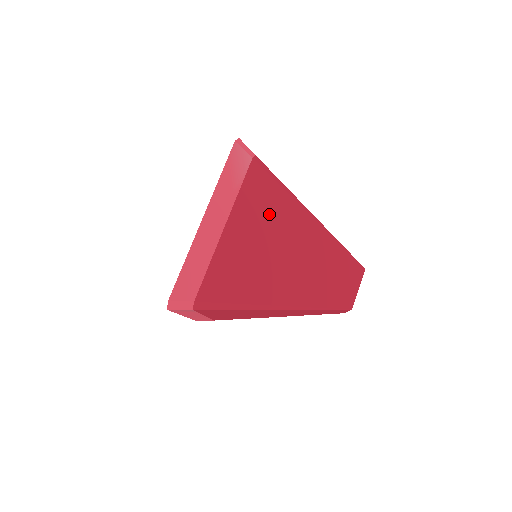
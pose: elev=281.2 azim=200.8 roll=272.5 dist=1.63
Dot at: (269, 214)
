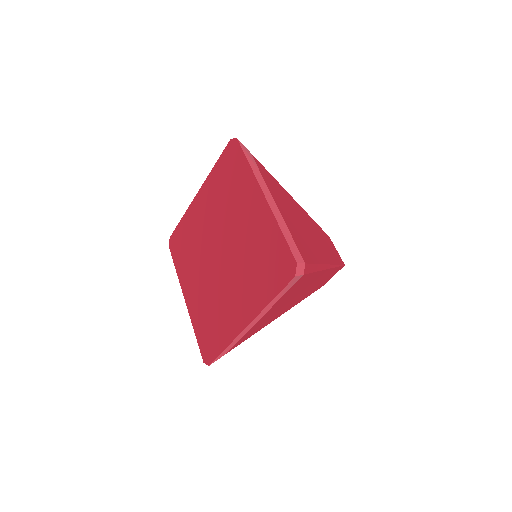
Dot at: (297, 290)
